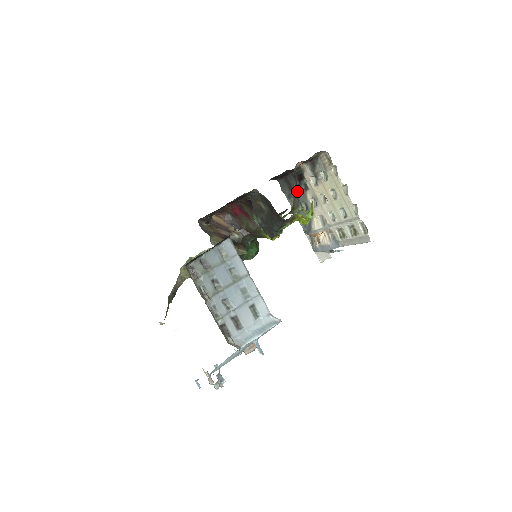
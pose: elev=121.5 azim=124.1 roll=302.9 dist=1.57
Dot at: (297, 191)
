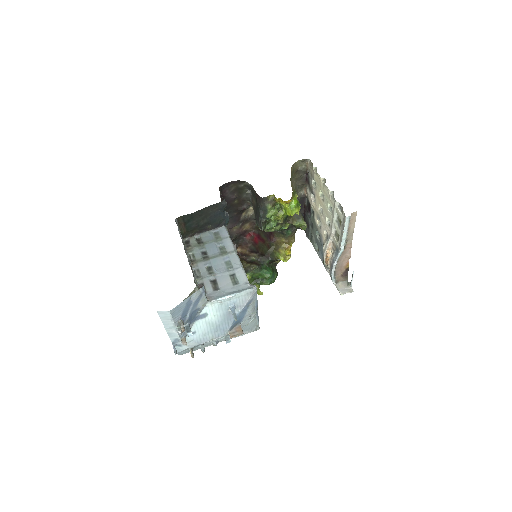
Dot at: (312, 225)
